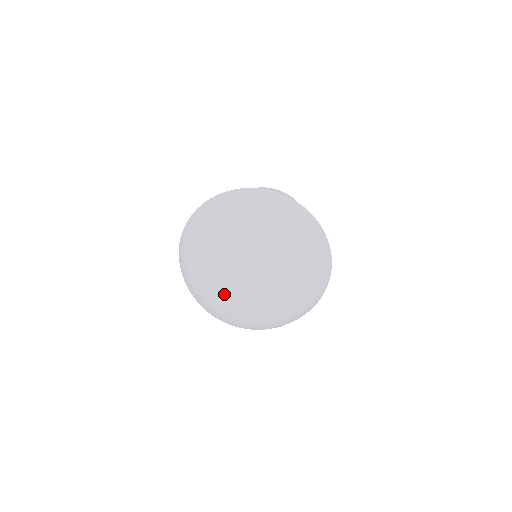
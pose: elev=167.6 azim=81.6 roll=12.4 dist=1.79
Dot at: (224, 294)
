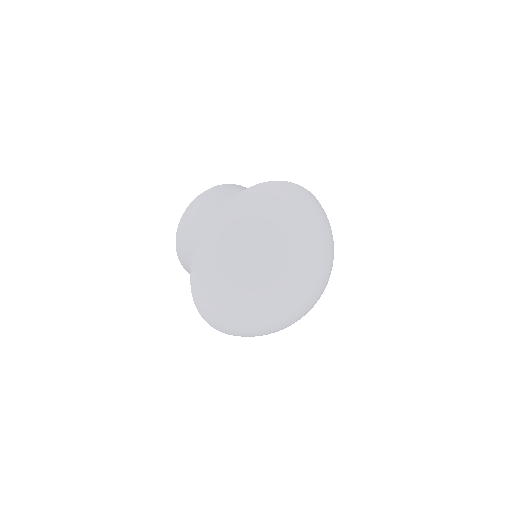
Dot at: (279, 300)
